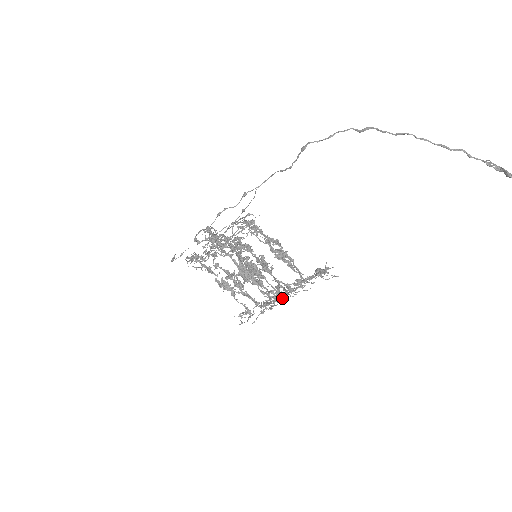
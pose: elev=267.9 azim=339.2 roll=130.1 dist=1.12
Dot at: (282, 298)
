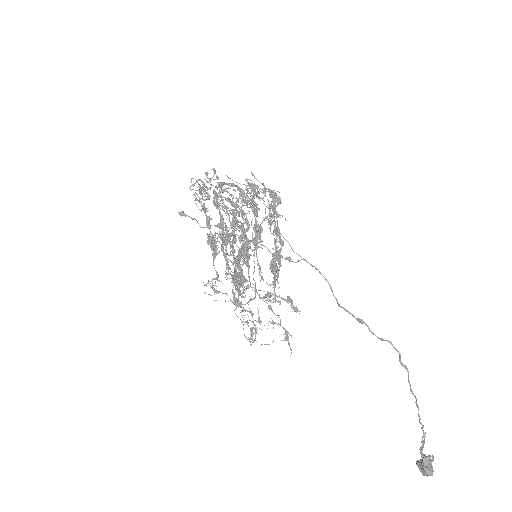
Dot at: (249, 340)
